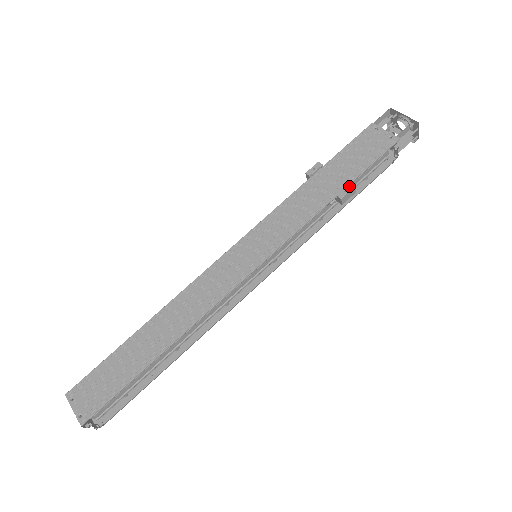
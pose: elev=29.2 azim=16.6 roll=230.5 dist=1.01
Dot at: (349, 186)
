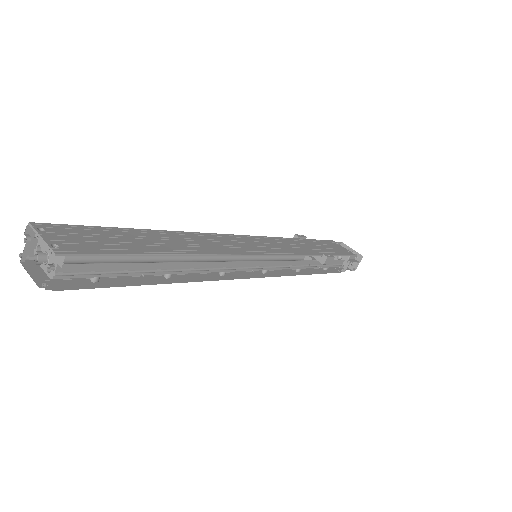
Dot at: (331, 255)
